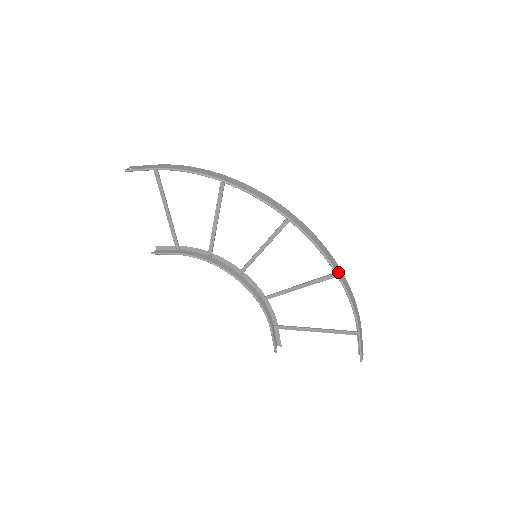
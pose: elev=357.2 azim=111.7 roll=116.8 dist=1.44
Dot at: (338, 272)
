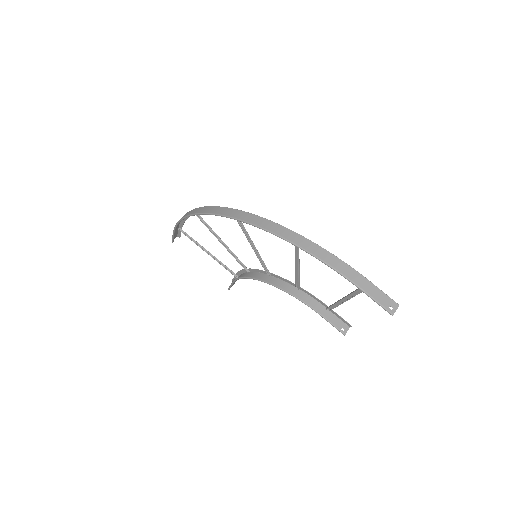
Dot at: (287, 237)
